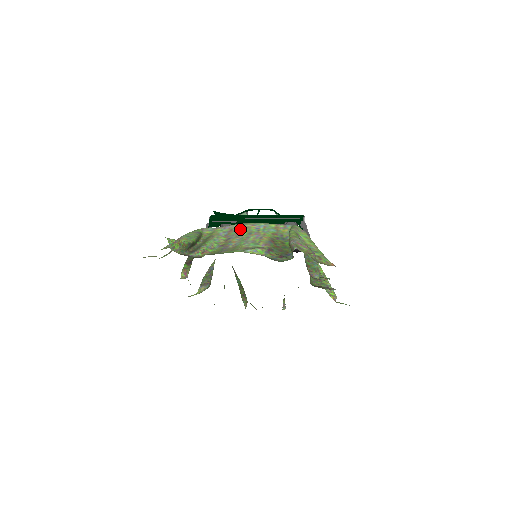
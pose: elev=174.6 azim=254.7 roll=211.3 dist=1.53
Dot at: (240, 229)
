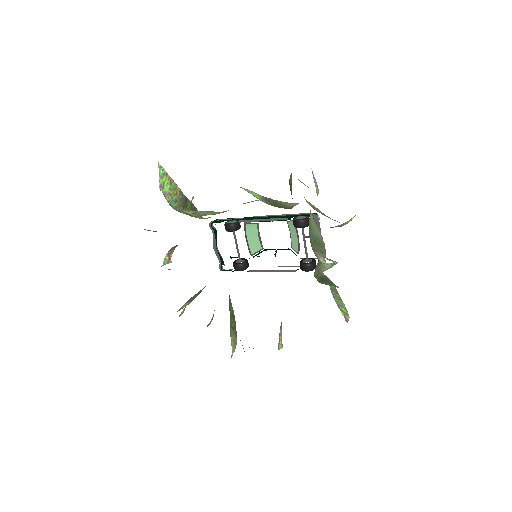
Dot at: occluded
